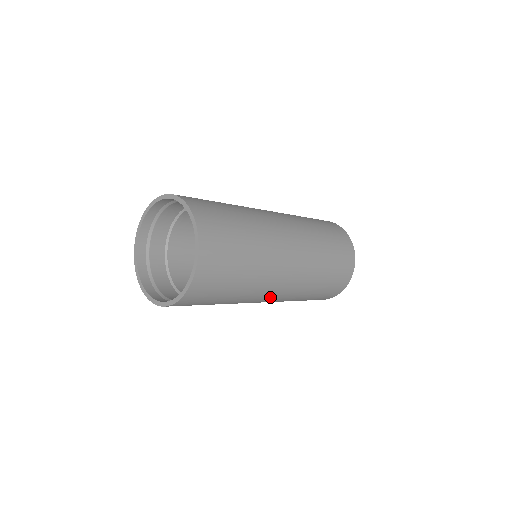
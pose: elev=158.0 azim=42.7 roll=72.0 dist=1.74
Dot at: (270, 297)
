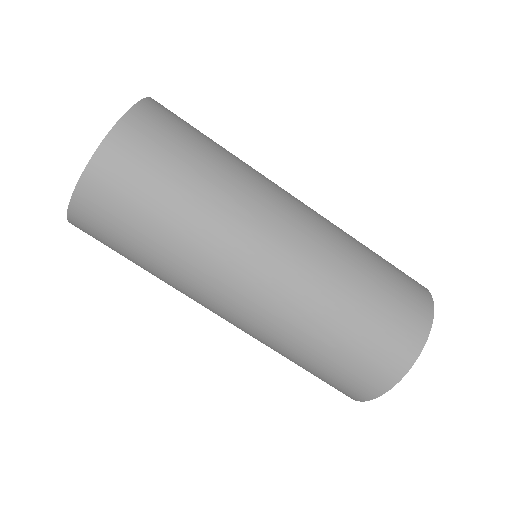
Dot at: (259, 264)
